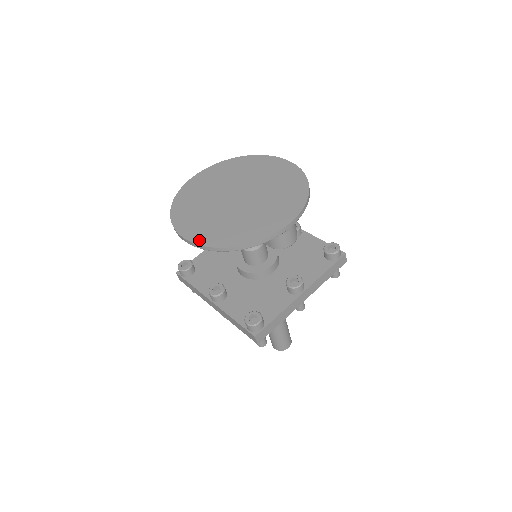
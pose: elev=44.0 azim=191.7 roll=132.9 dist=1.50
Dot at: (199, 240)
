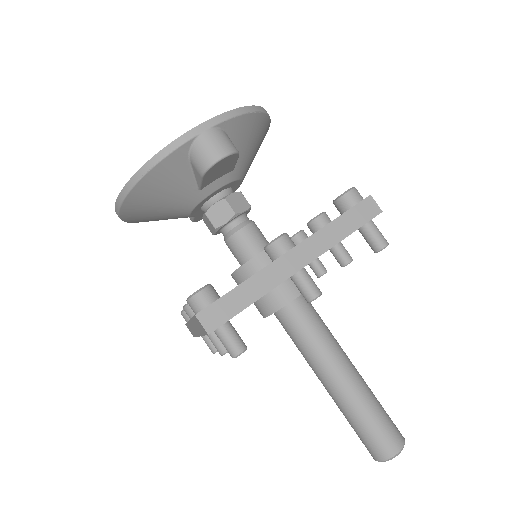
Dot at: occluded
